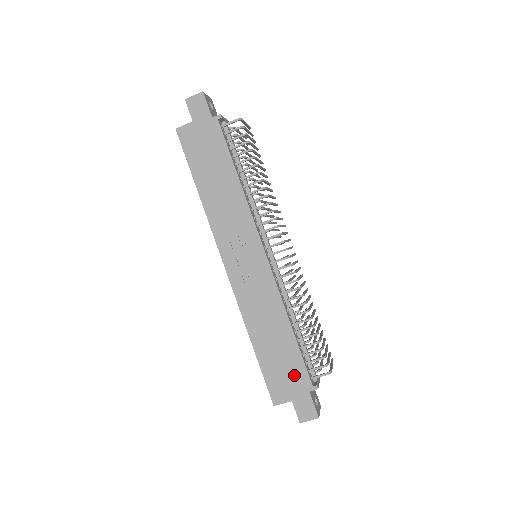
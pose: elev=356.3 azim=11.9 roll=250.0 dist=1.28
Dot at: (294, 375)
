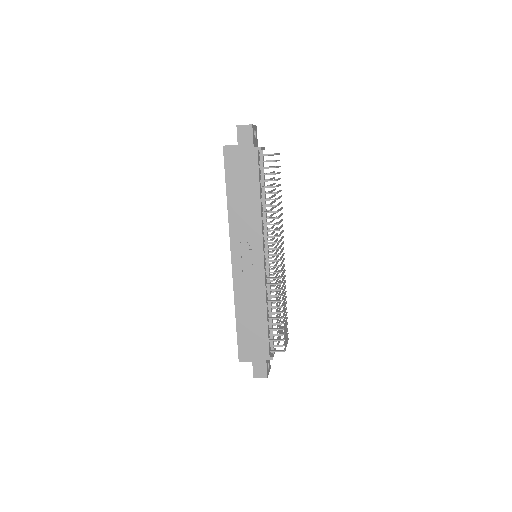
Dot at: (259, 346)
